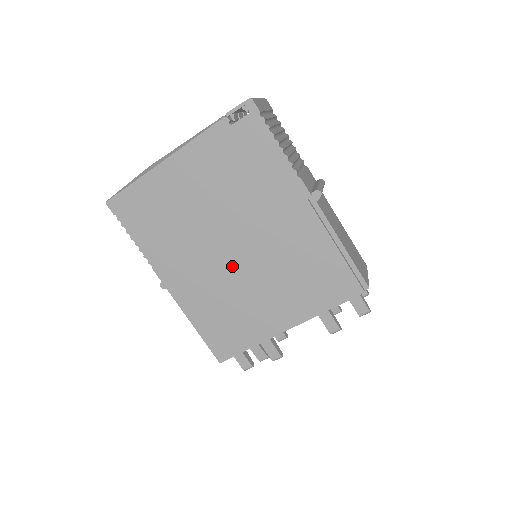
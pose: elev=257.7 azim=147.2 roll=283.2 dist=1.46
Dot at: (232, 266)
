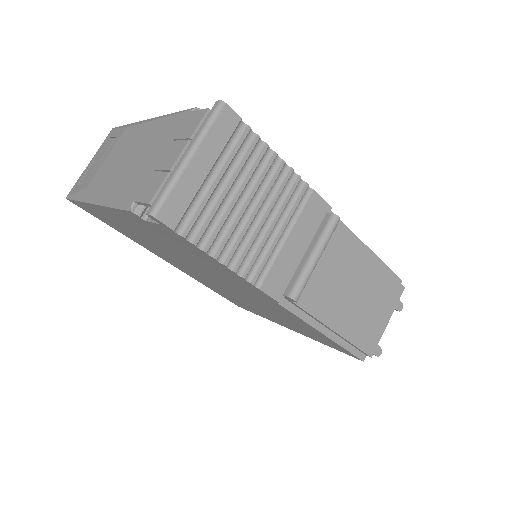
Dot at: (218, 284)
